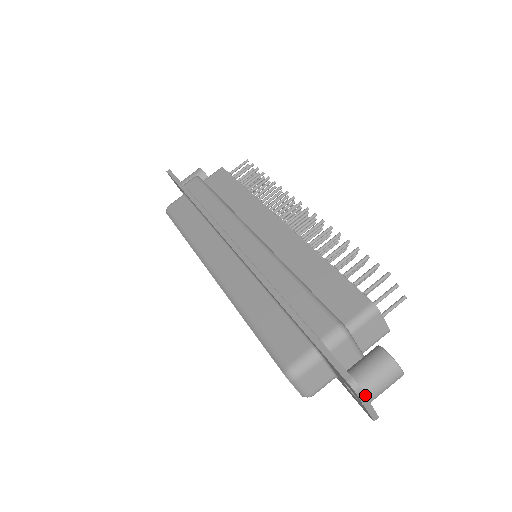
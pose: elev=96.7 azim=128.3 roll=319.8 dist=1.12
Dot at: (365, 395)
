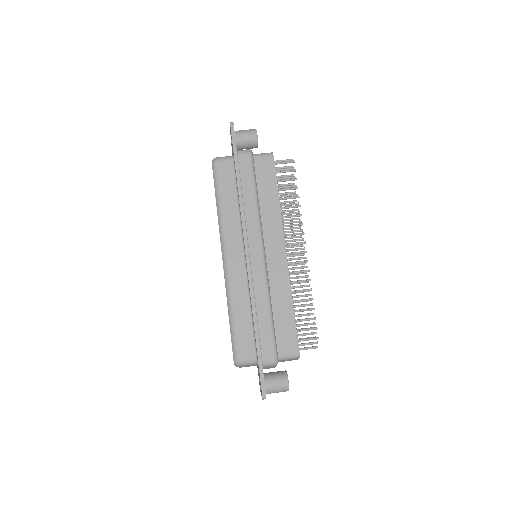
Dot at: occluded
